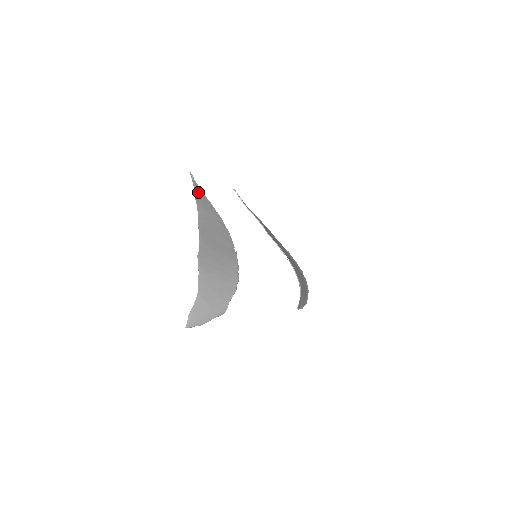
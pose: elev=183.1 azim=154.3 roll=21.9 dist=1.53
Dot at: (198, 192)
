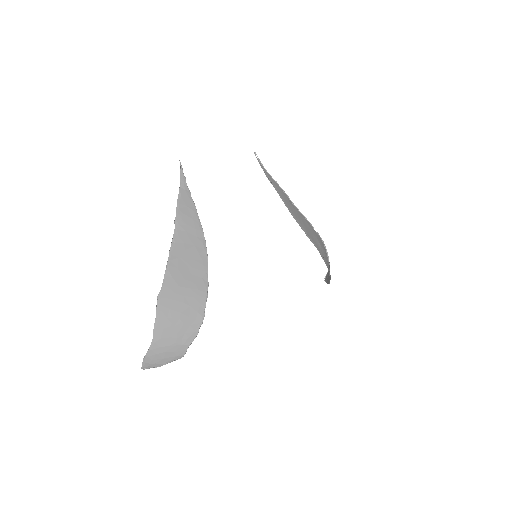
Dot at: (184, 192)
